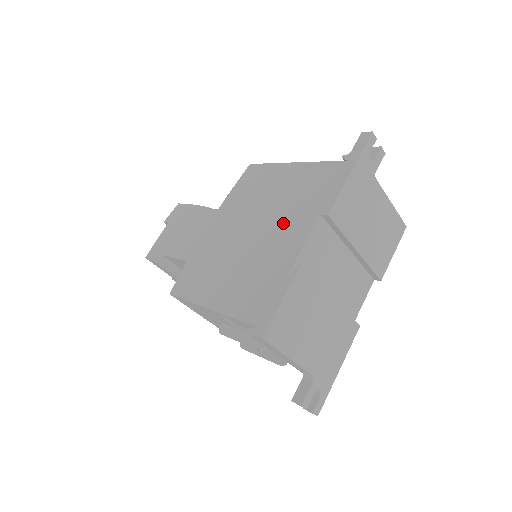
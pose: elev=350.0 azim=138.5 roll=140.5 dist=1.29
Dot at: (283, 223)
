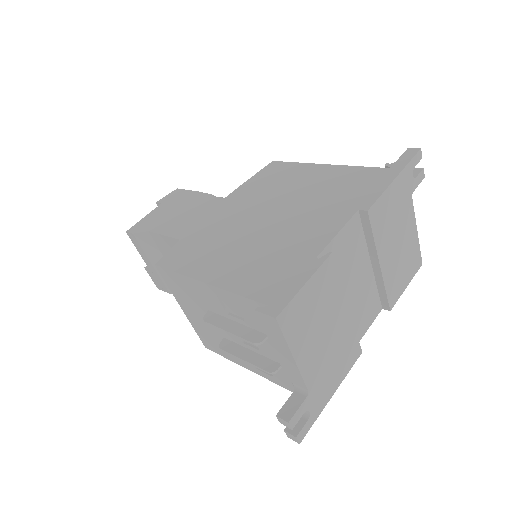
Dot at: (311, 213)
